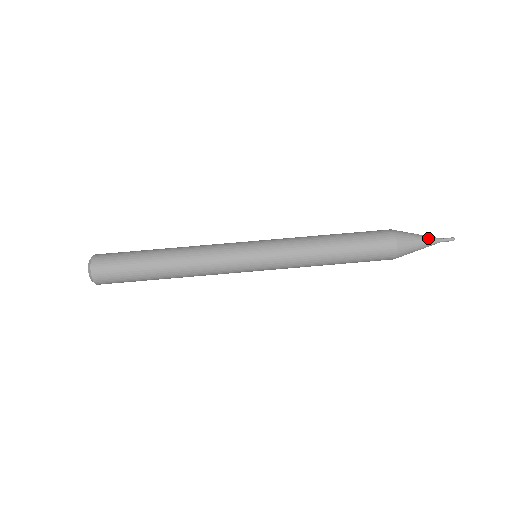
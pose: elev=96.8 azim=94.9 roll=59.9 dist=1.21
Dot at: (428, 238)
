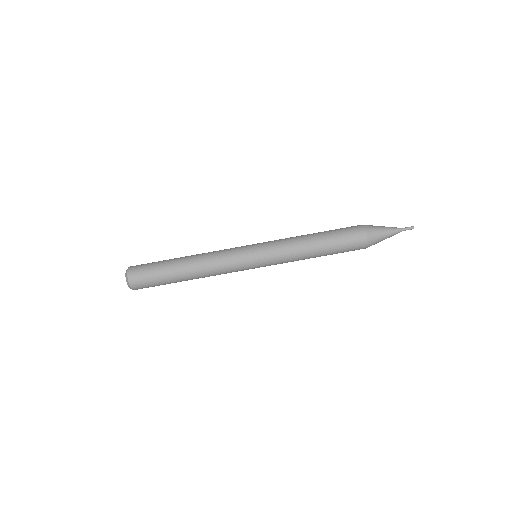
Dot at: (392, 228)
